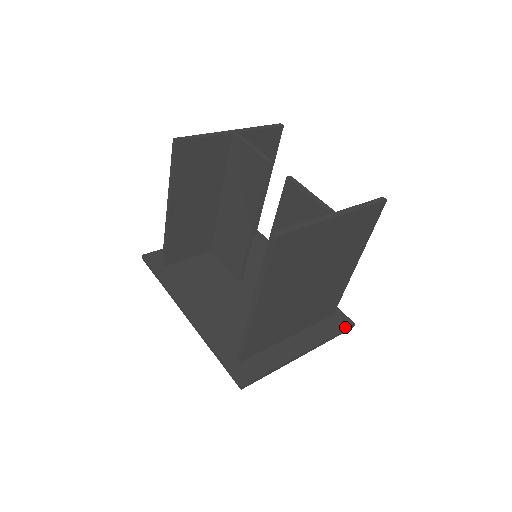
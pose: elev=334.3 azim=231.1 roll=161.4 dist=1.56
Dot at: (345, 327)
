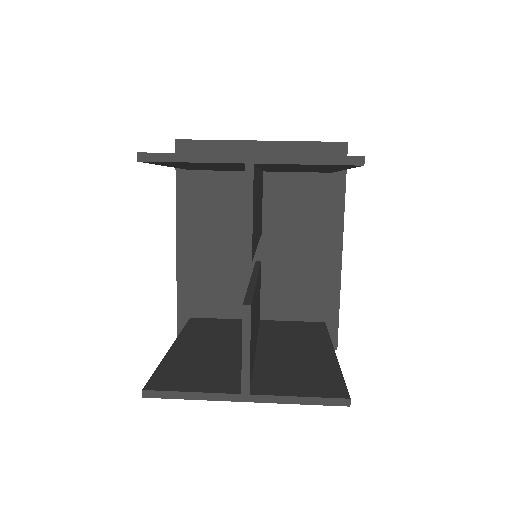
Dot at: occluded
